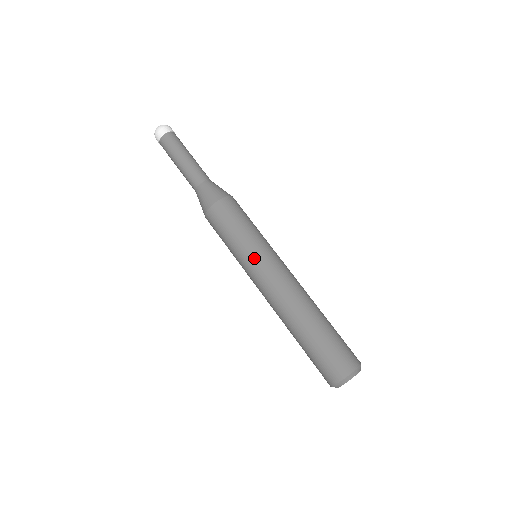
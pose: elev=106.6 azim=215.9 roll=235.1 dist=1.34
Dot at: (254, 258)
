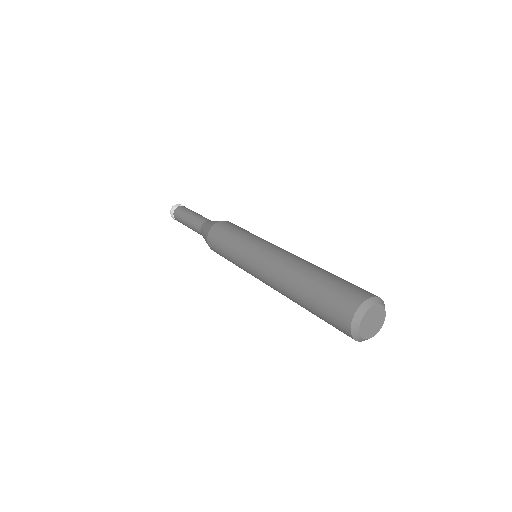
Dot at: (267, 241)
